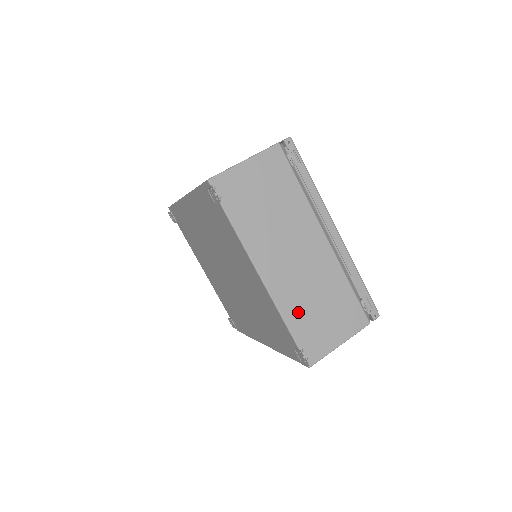
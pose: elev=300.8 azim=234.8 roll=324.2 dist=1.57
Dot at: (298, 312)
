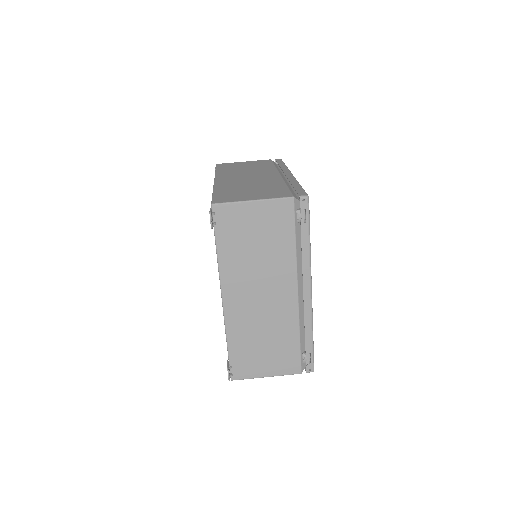
Dot at: (242, 338)
